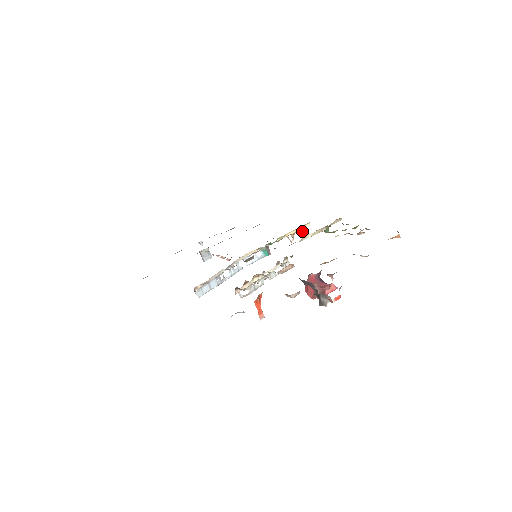
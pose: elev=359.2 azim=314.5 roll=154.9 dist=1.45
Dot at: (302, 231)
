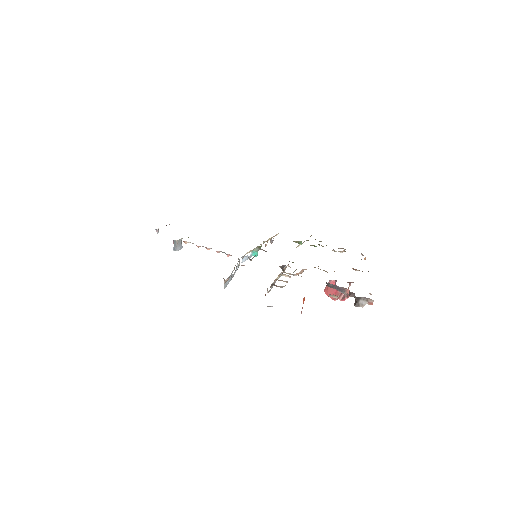
Dot at: occluded
